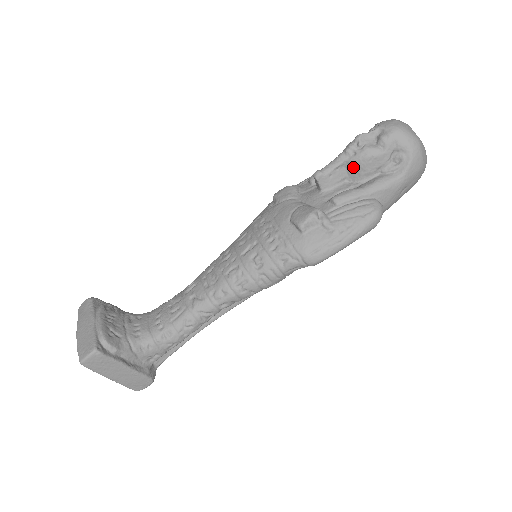
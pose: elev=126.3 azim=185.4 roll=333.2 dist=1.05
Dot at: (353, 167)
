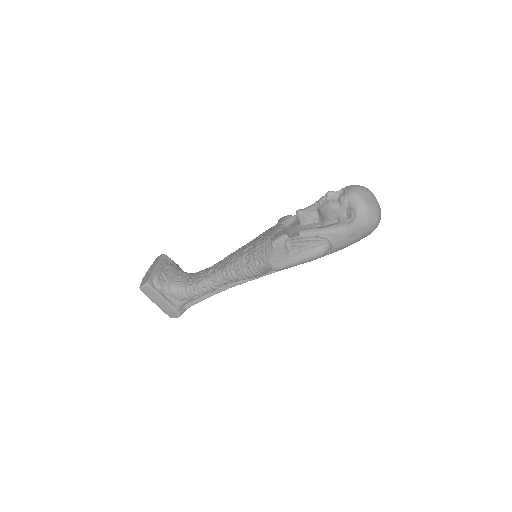
Dot at: (321, 213)
